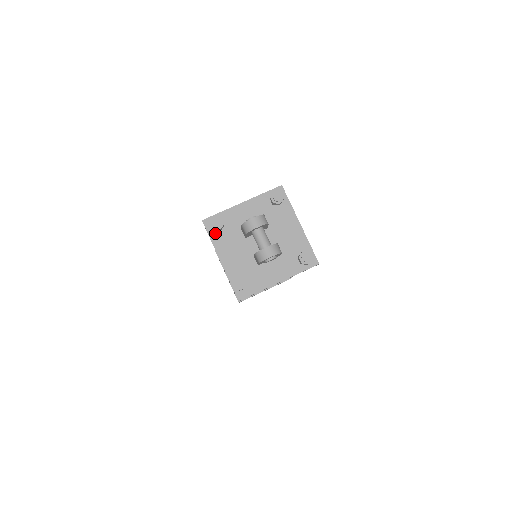
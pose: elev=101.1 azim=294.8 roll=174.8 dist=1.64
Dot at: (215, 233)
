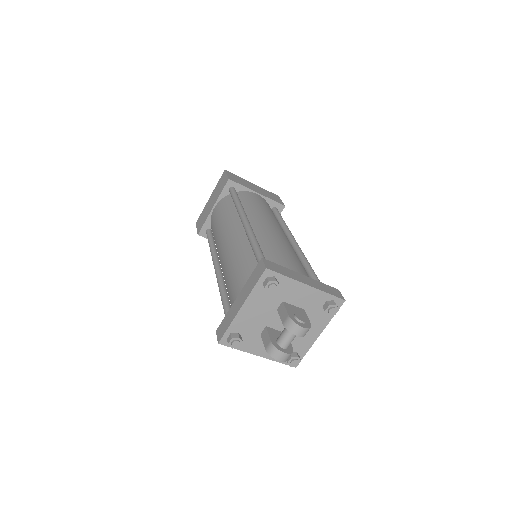
Dot at: (263, 286)
